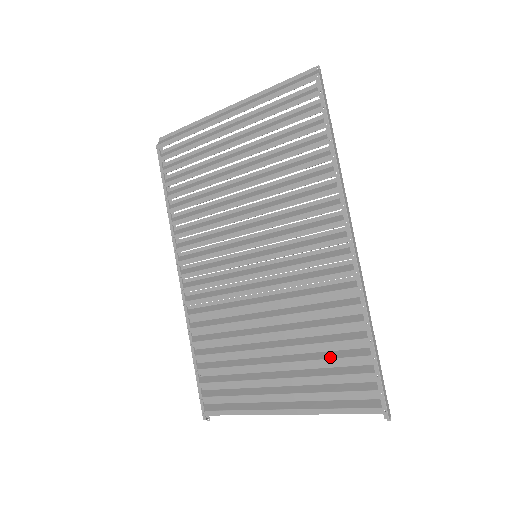
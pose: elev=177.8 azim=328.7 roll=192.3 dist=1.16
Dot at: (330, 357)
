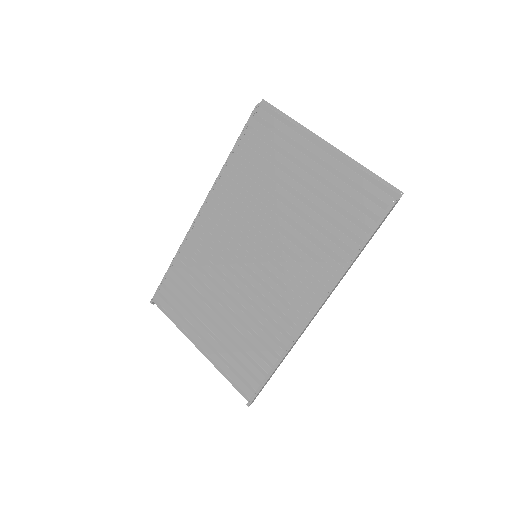
Dot at: (247, 351)
